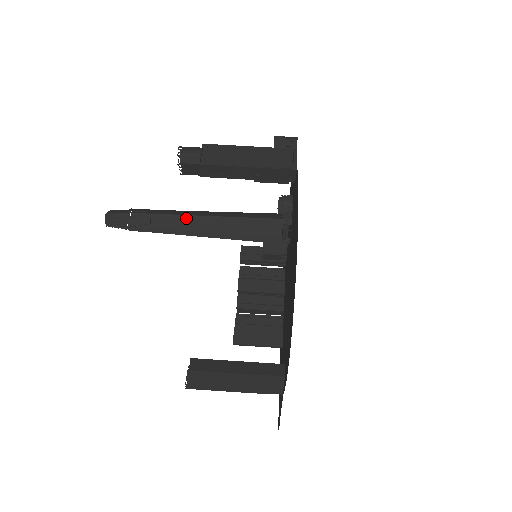
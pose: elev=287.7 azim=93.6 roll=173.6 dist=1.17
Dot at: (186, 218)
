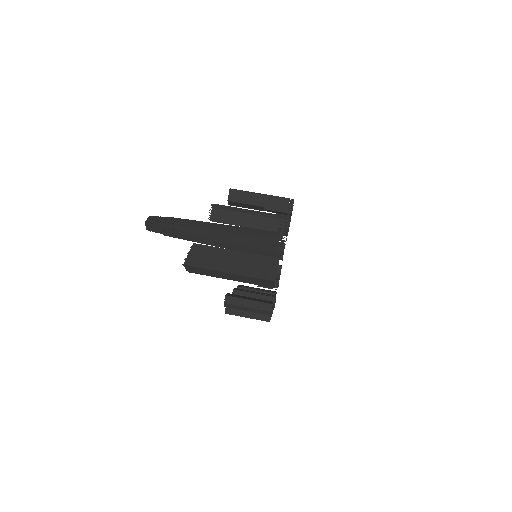
Dot at: (209, 224)
